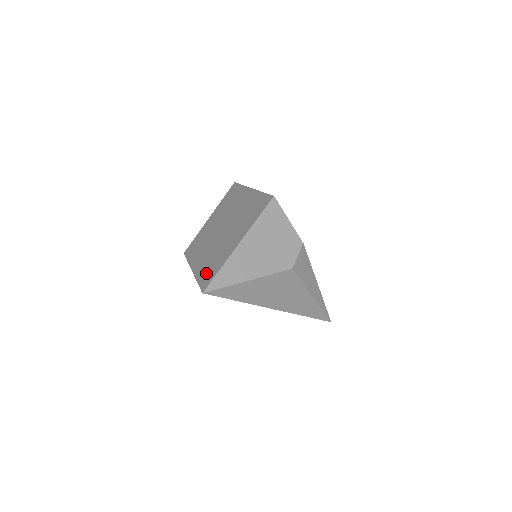
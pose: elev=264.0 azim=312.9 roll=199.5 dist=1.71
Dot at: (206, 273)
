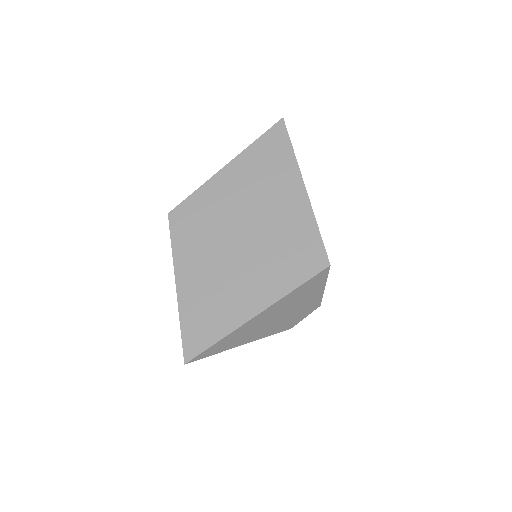
Dot at: (197, 323)
